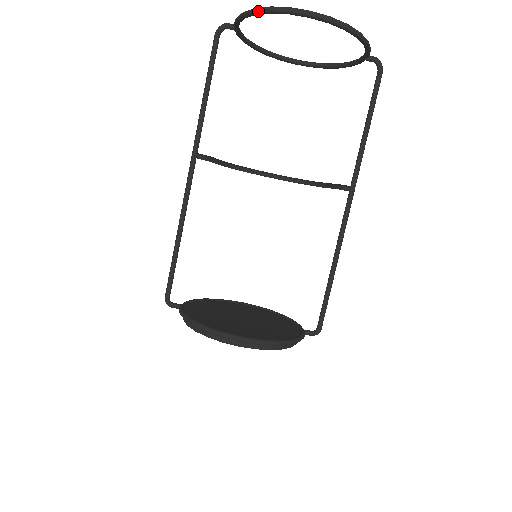
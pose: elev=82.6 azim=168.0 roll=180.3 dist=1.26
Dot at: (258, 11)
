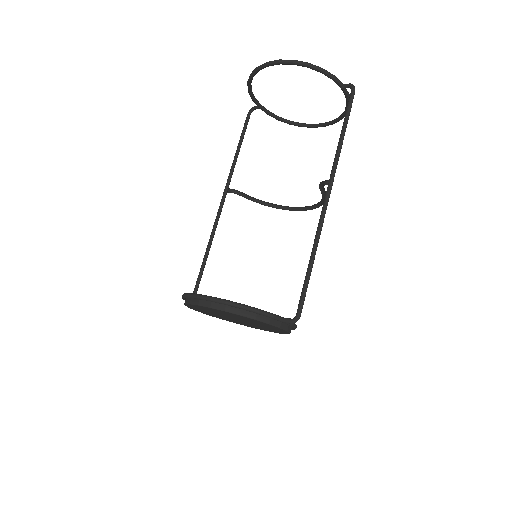
Dot at: (248, 81)
